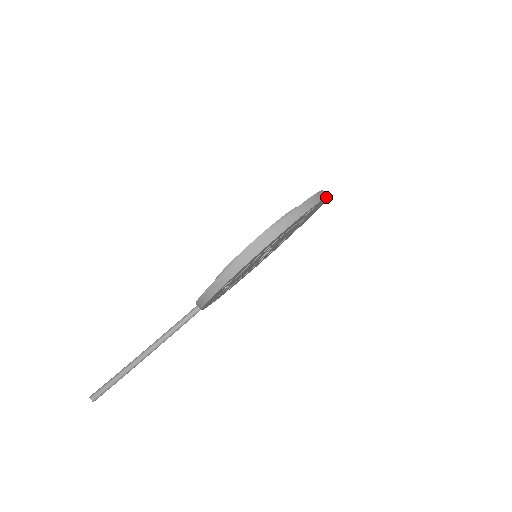
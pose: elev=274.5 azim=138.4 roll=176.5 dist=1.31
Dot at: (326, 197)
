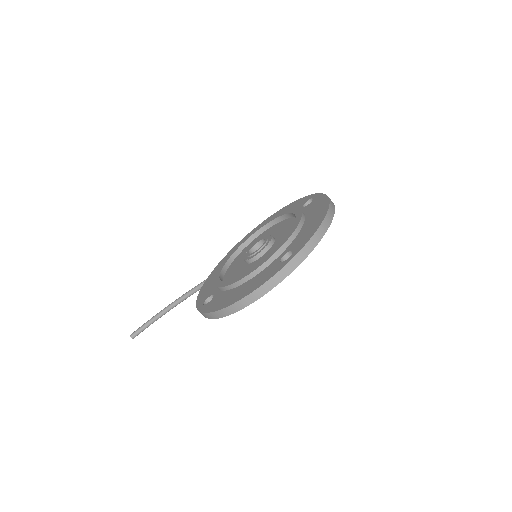
Dot at: occluded
